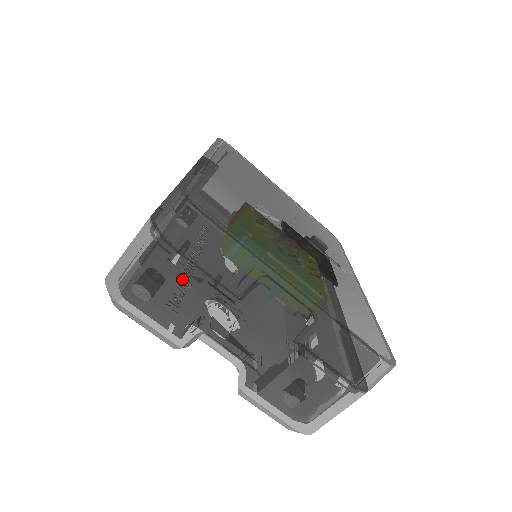
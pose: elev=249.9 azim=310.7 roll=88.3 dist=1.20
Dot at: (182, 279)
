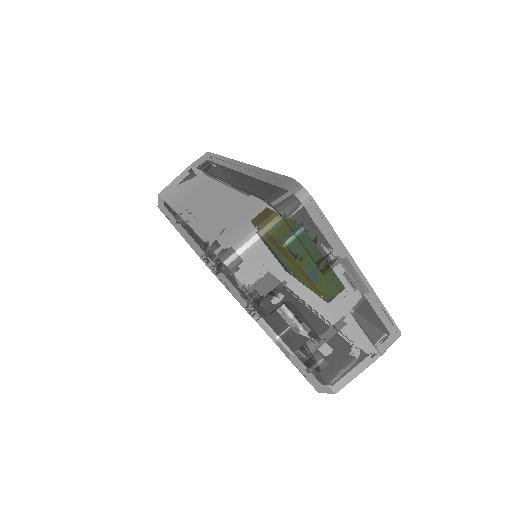
Dot at: (288, 254)
